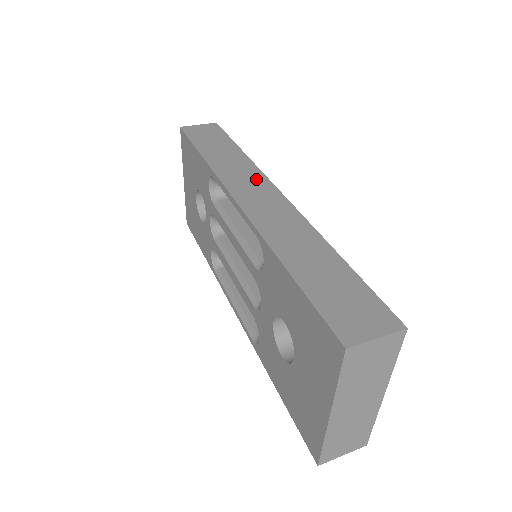
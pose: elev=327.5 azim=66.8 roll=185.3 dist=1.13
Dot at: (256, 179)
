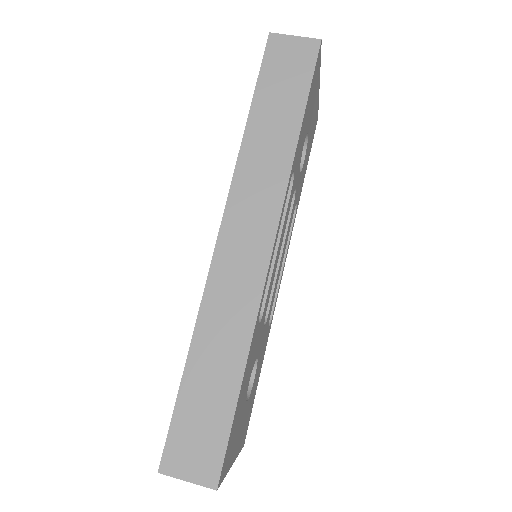
Dot at: (267, 206)
